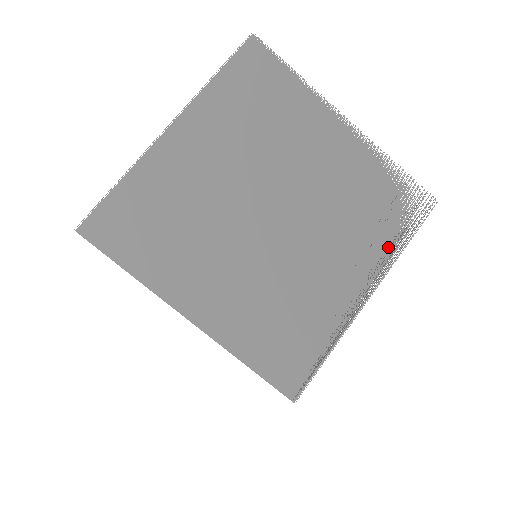
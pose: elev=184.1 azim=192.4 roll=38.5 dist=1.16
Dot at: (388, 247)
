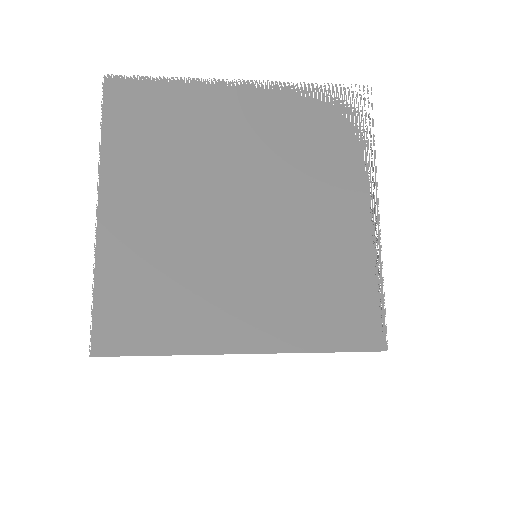
Dot at: (360, 158)
